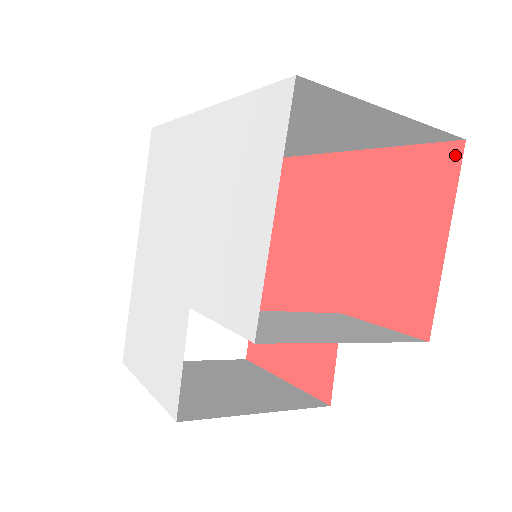
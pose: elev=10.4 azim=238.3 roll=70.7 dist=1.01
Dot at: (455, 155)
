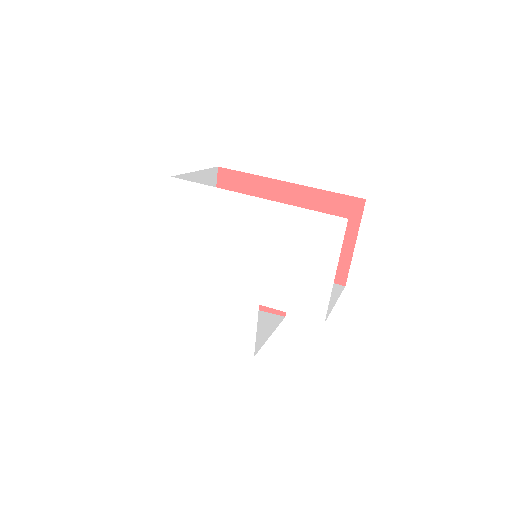
Dot at: (360, 205)
